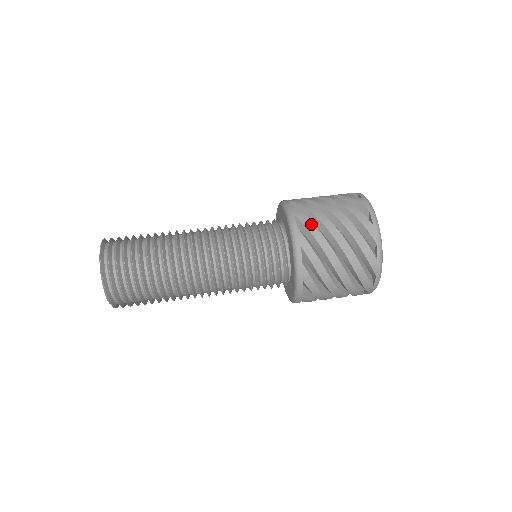
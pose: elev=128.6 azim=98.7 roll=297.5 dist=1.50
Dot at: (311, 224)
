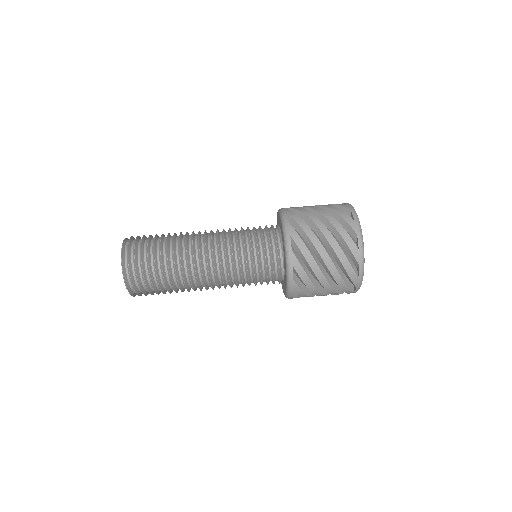
Dot at: (306, 277)
